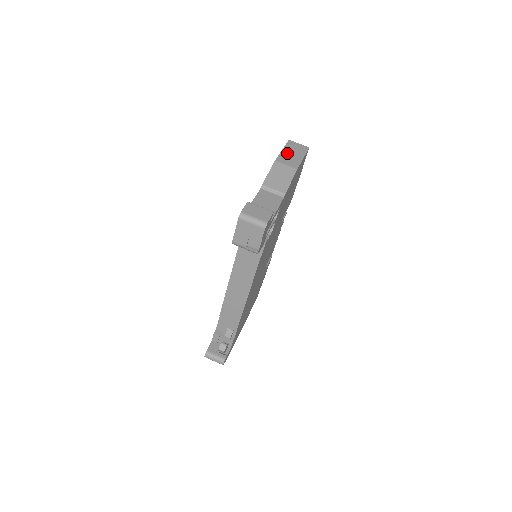
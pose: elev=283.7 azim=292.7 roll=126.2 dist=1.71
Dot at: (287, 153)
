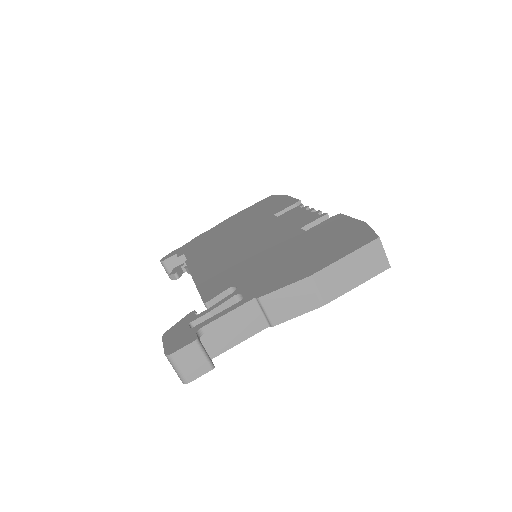
Dot at: (344, 267)
